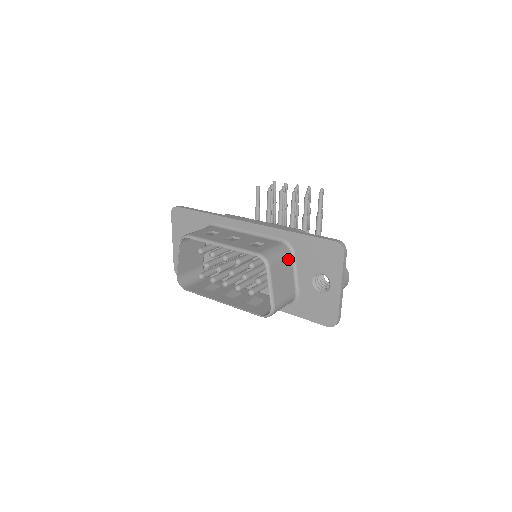
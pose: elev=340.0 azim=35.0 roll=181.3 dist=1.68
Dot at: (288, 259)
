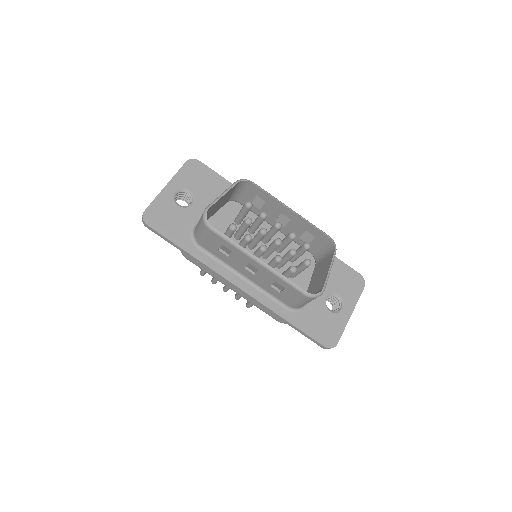
Dot at: occluded
